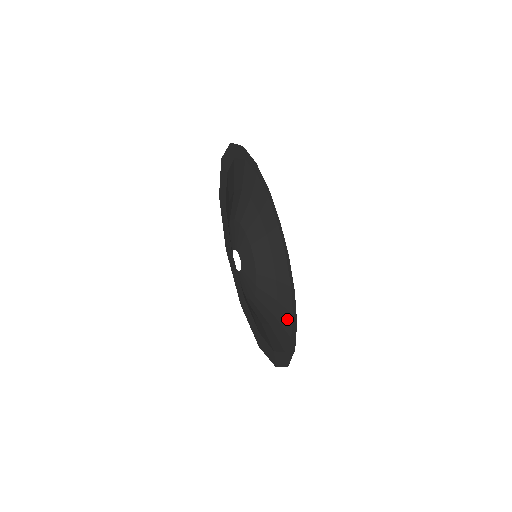
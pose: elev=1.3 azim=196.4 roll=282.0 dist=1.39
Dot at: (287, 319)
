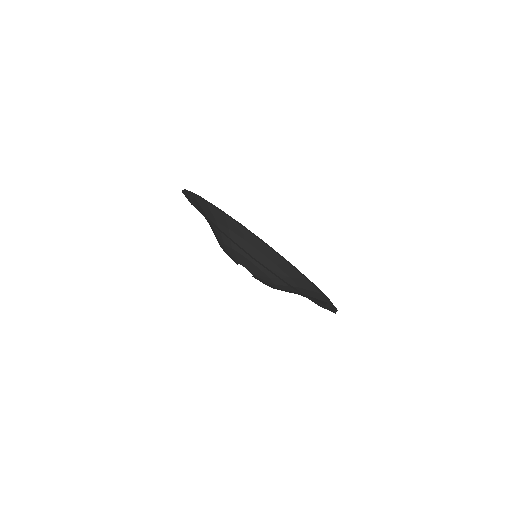
Dot at: (316, 295)
